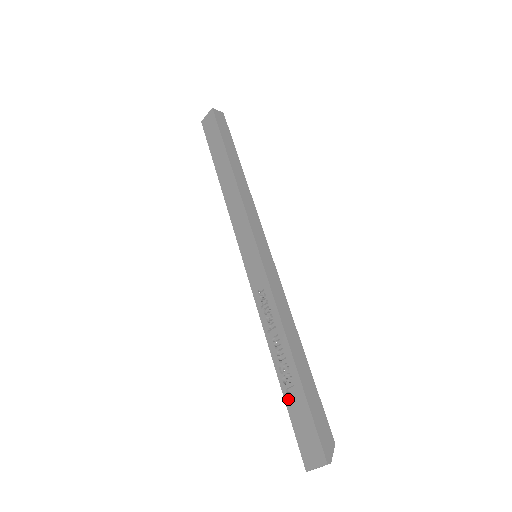
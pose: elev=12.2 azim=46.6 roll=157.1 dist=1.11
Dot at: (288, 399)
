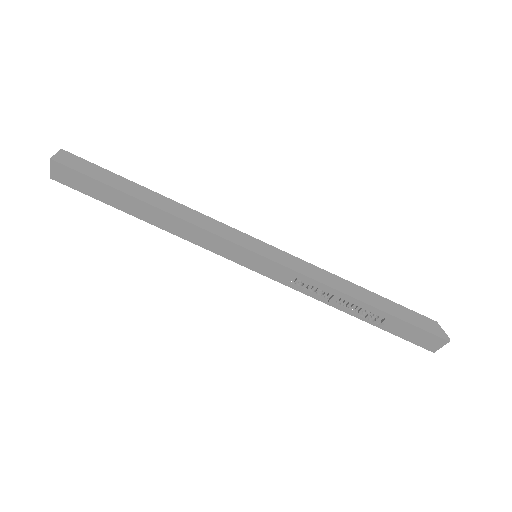
Dot at: (385, 328)
